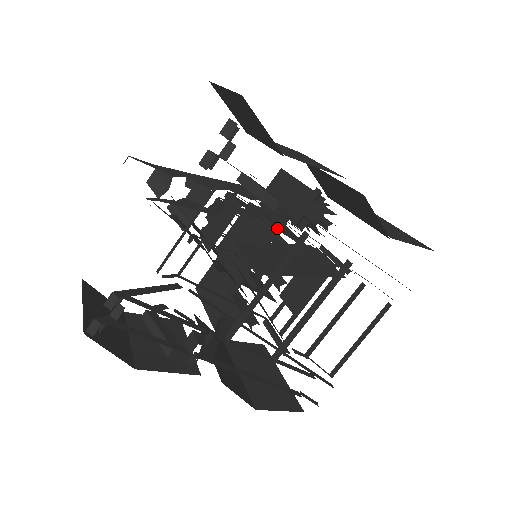
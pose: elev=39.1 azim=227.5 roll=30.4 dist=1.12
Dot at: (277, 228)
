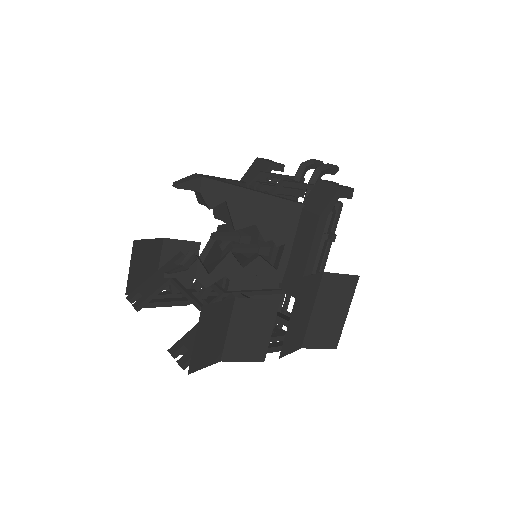
Dot at: occluded
